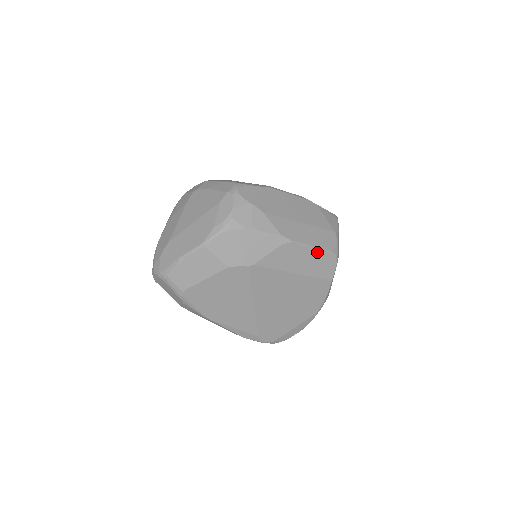
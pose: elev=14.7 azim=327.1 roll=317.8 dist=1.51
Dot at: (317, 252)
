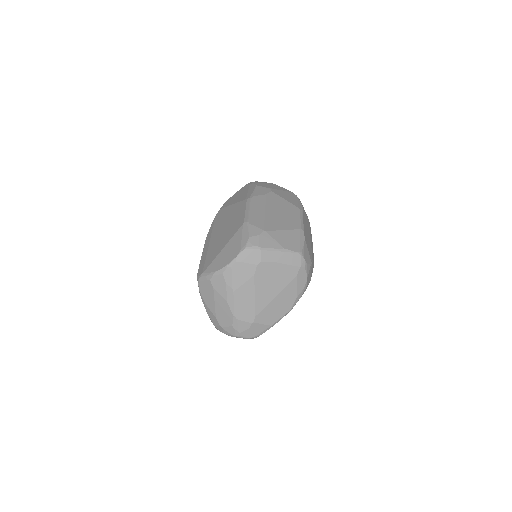
Dot at: occluded
